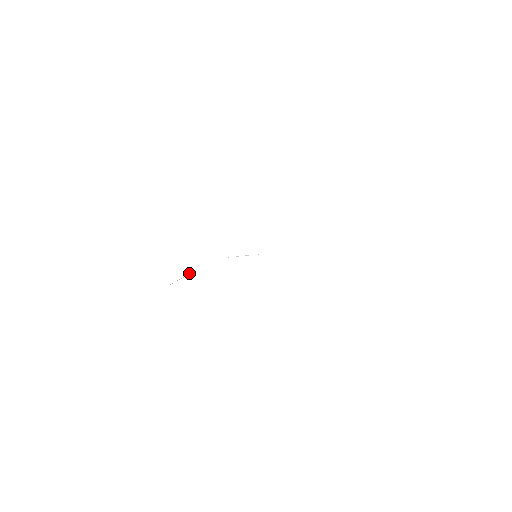
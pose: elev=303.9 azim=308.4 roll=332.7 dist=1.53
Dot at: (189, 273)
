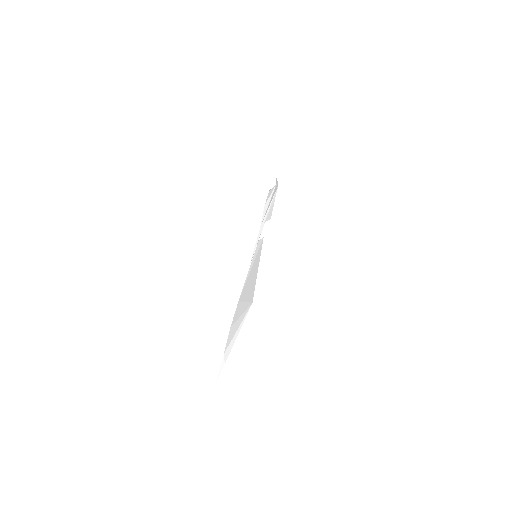
Dot at: (223, 356)
